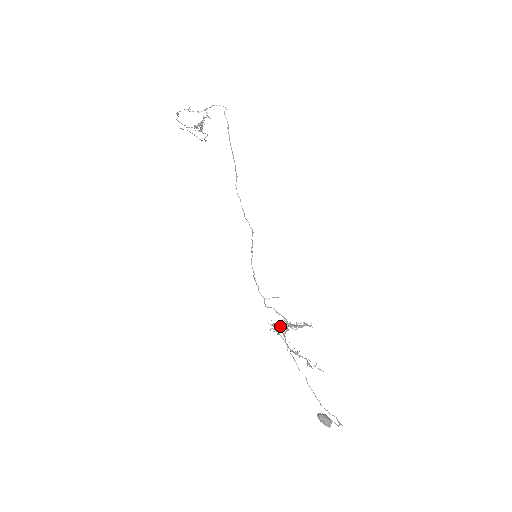
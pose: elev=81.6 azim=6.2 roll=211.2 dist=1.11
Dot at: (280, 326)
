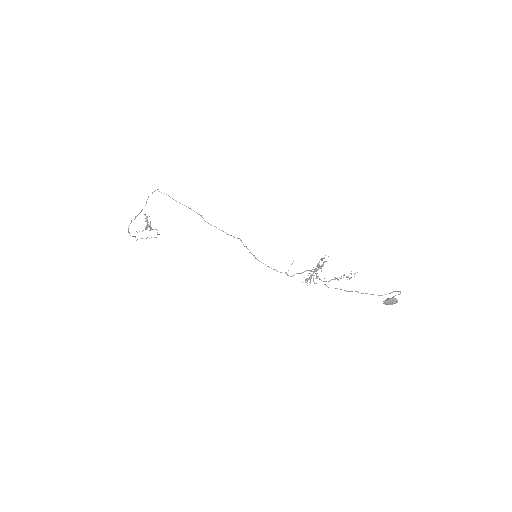
Dot at: (310, 276)
